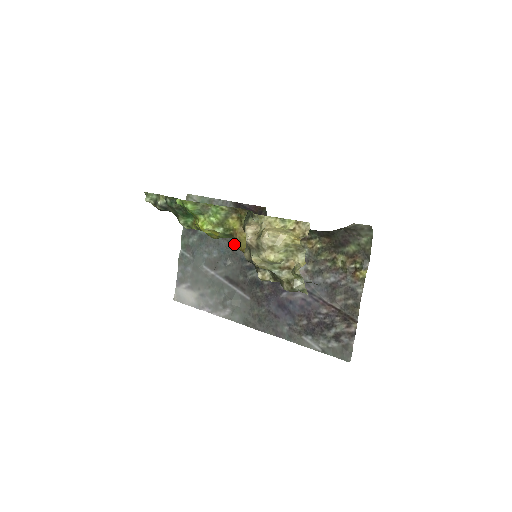
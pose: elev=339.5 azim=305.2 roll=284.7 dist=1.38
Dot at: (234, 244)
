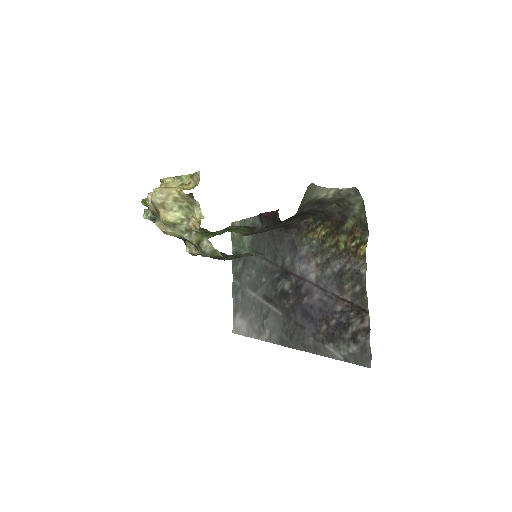
Dot at: (264, 258)
